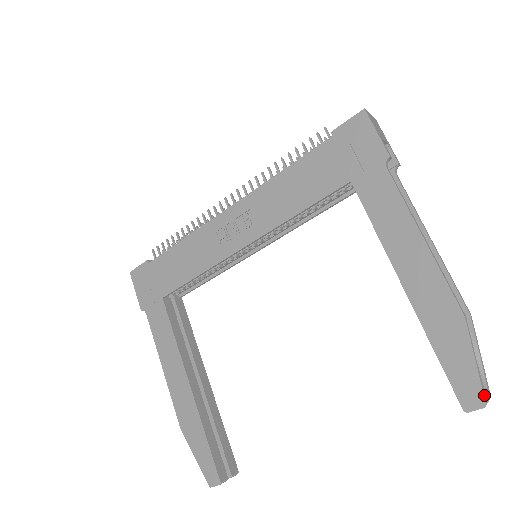
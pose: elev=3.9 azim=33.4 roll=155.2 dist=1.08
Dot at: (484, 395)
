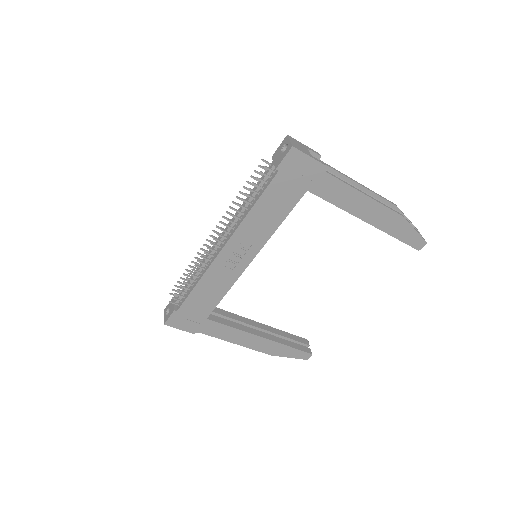
Dot at: (424, 239)
